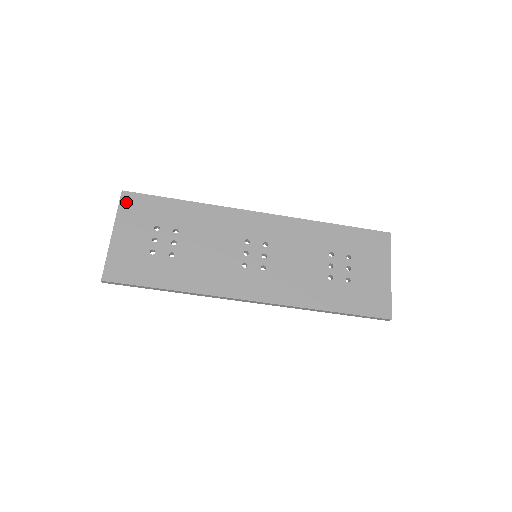
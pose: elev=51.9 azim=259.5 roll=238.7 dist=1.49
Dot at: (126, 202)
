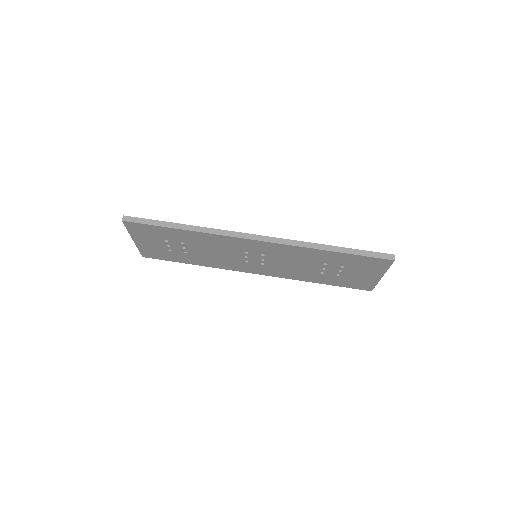
Dot at: occluded
